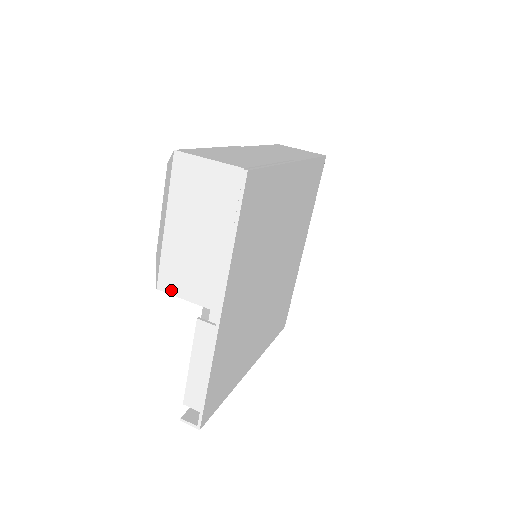
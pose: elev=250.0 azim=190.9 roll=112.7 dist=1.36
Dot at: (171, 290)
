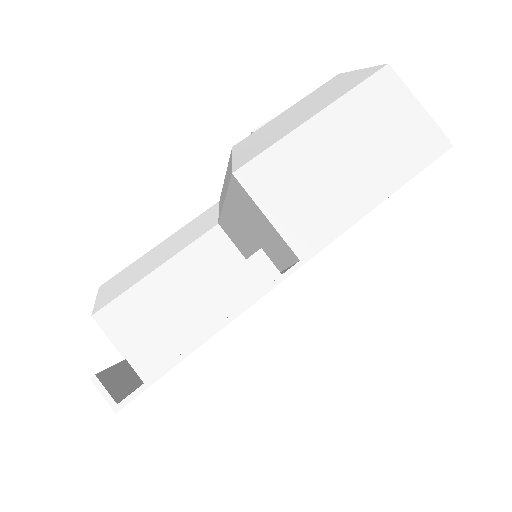
Dot at: (254, 189)
